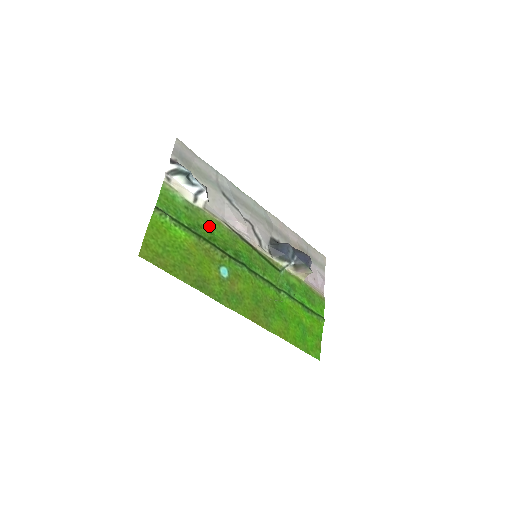
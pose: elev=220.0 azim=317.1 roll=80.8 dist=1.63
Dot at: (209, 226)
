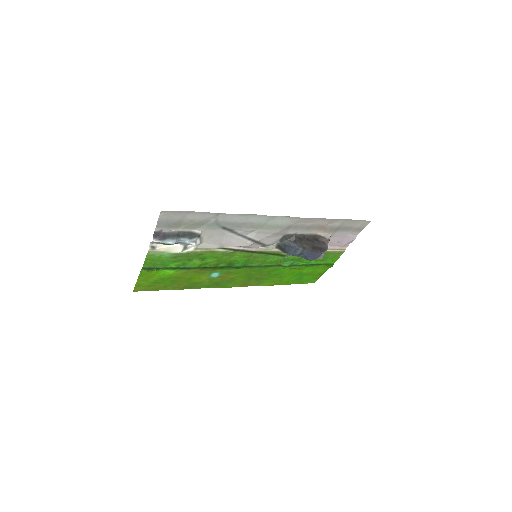
Dot at: (201, 256)
